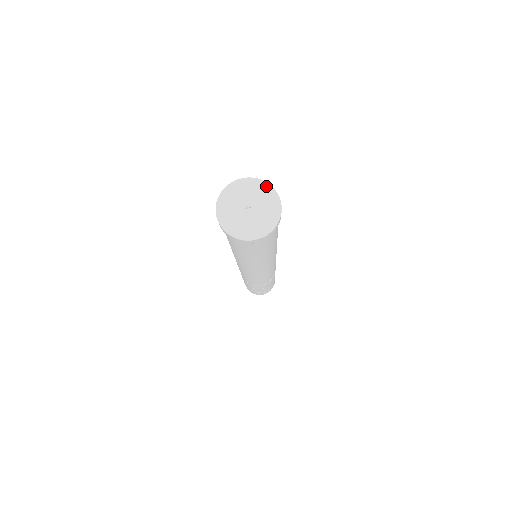
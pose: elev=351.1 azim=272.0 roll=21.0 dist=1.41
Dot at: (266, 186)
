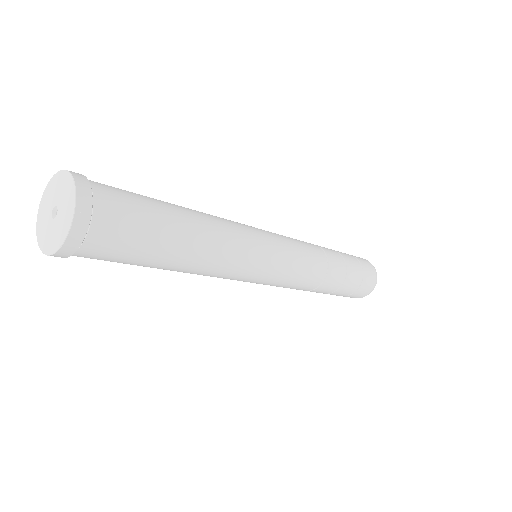
Dot at: (69, 178)
